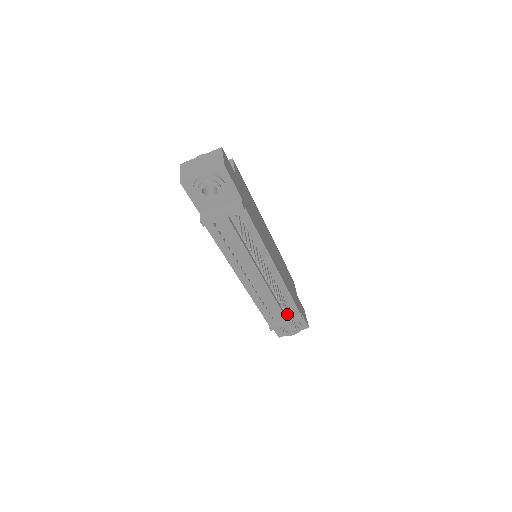
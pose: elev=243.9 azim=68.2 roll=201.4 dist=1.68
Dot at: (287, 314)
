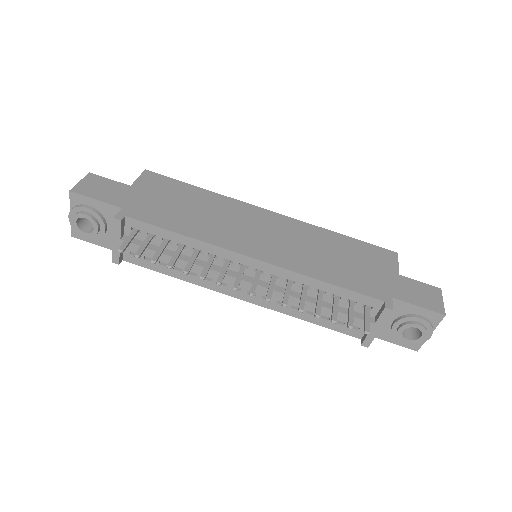
Dot at: (318, 316)
